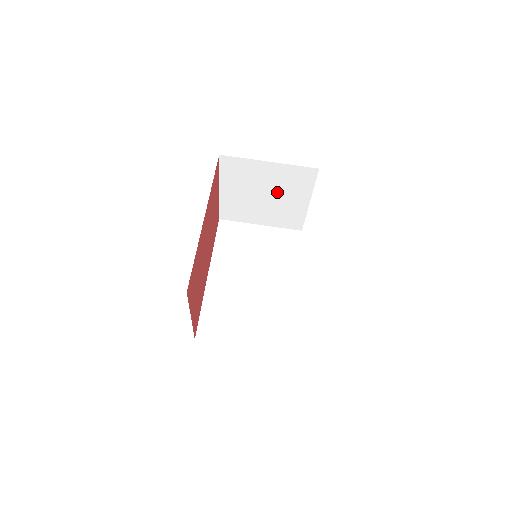
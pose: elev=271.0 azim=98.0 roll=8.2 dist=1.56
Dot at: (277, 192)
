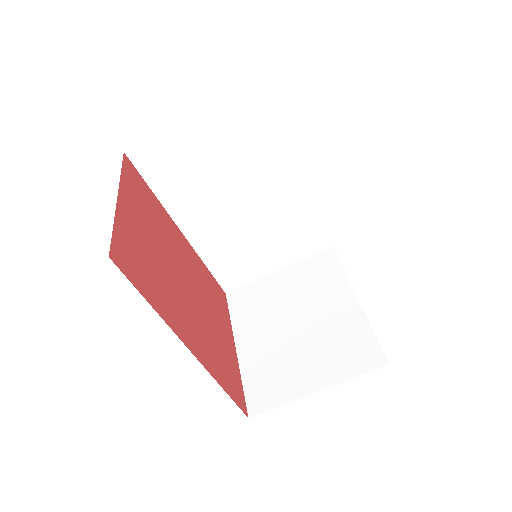
Dot at: occluded
